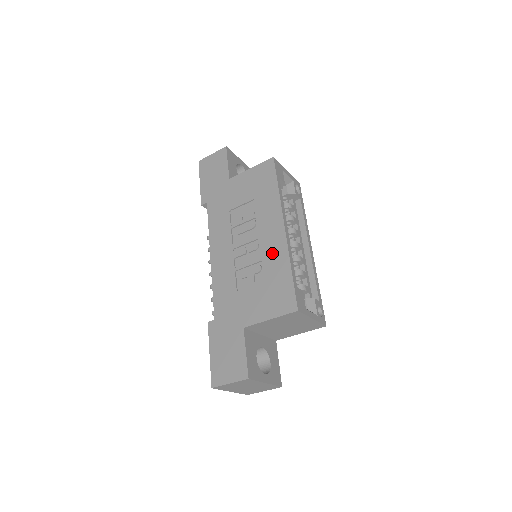
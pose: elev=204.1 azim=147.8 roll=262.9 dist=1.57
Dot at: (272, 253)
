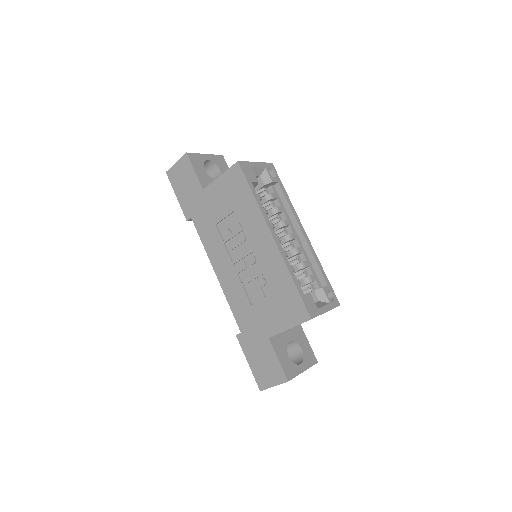
Dot at: (270, 266)
